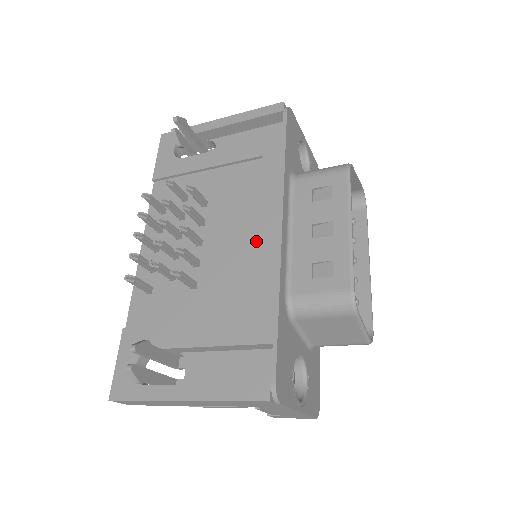
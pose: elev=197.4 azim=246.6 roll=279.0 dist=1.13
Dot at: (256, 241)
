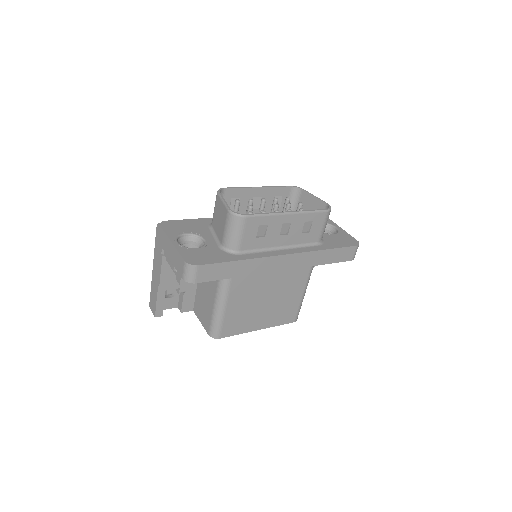
Dot at: occluded
